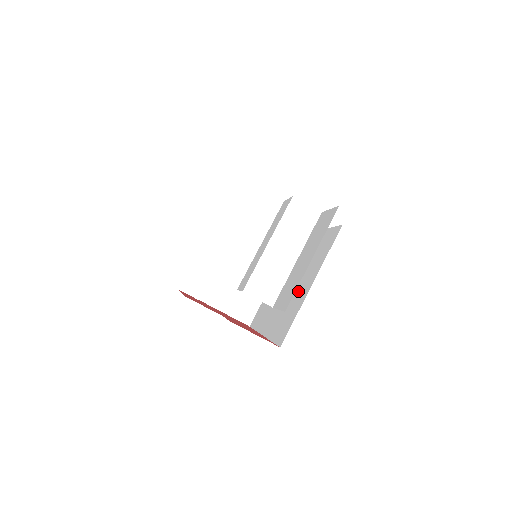
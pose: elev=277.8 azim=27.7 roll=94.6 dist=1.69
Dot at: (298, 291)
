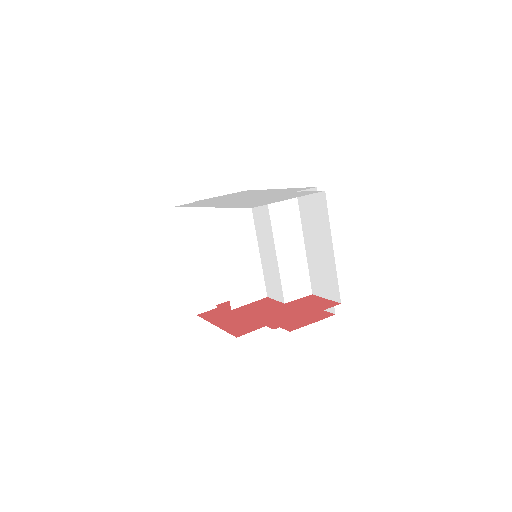
Dot at: occluded
